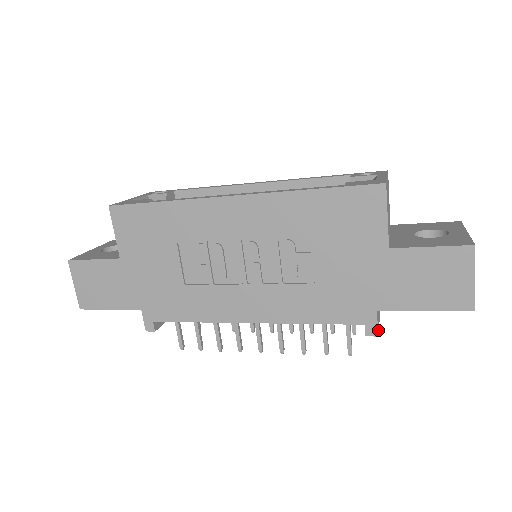
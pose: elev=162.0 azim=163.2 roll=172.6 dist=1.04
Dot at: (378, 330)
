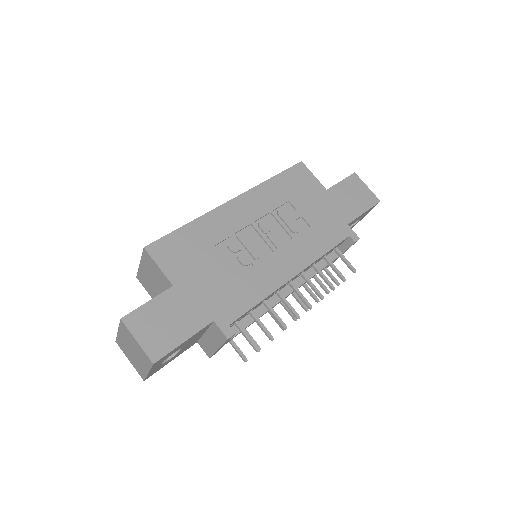
Dot at: occluded
